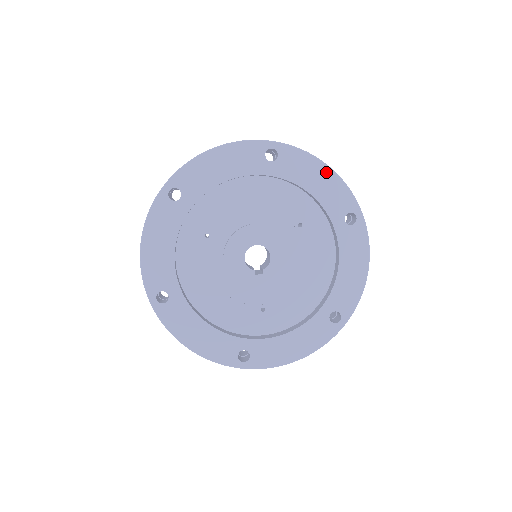
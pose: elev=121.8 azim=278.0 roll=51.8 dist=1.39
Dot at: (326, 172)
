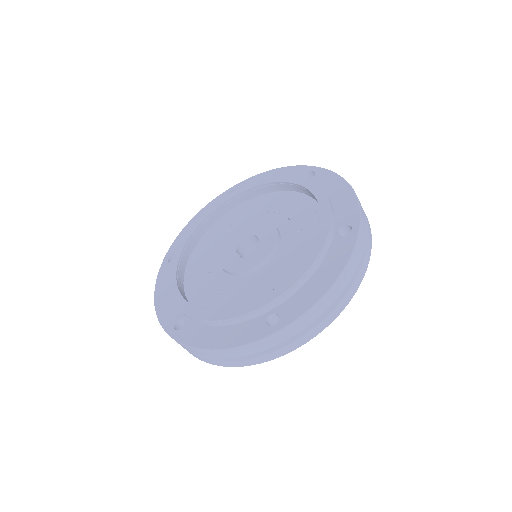
Dot at: (346, 190)
